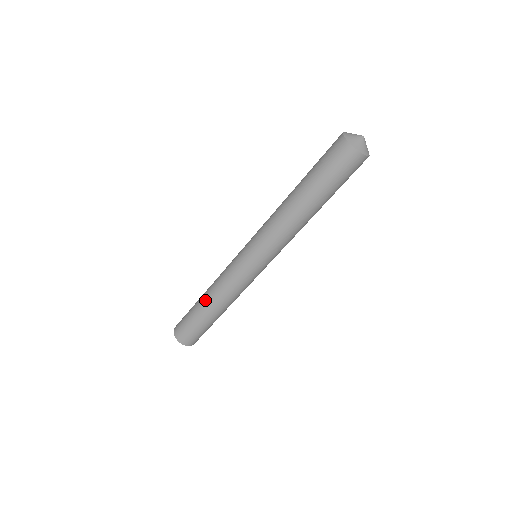
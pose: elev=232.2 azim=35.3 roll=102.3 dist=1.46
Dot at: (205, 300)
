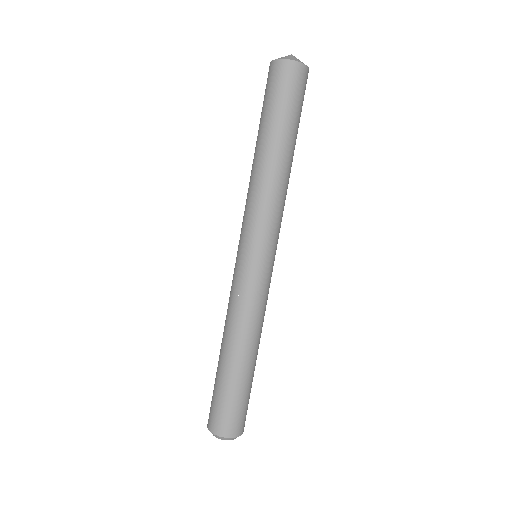
Dot at: (227, 351)
